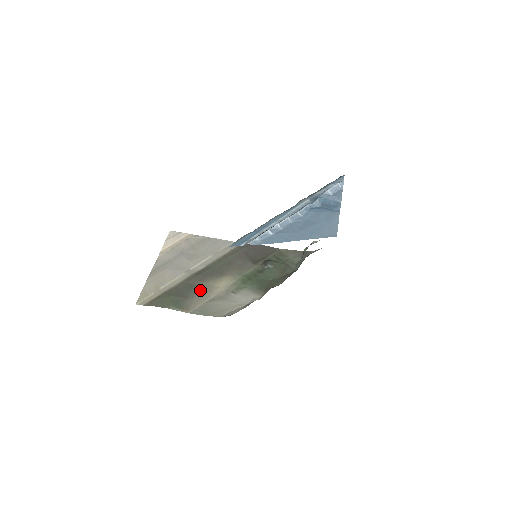
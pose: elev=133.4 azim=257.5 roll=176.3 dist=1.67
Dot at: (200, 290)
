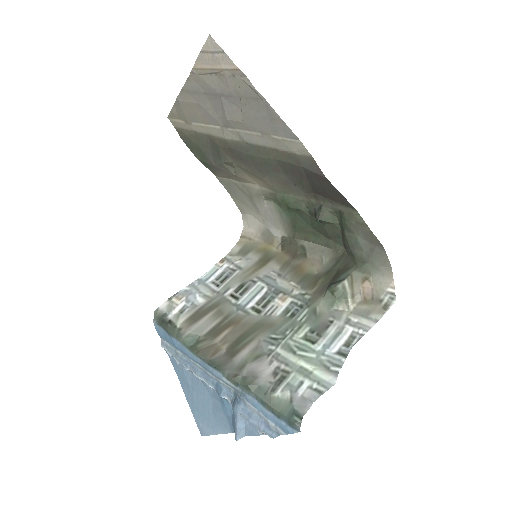
Dot at: (231, 167)
